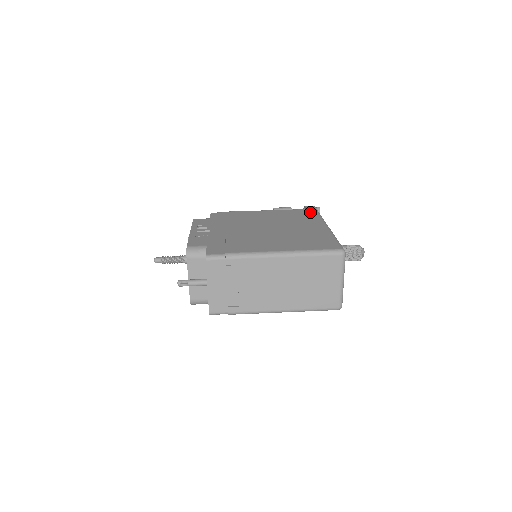
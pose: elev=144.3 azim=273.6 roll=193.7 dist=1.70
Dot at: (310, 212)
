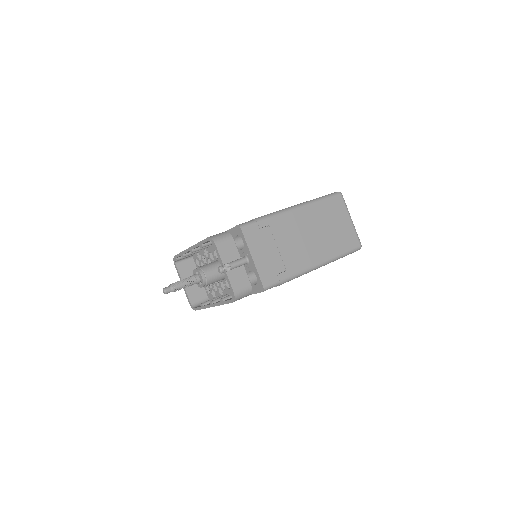
Dot at: occluded
